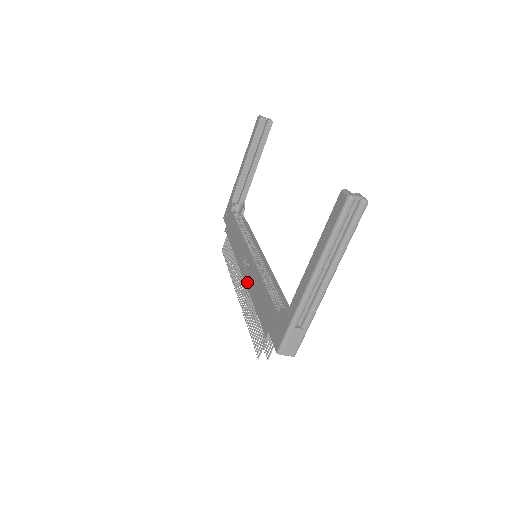
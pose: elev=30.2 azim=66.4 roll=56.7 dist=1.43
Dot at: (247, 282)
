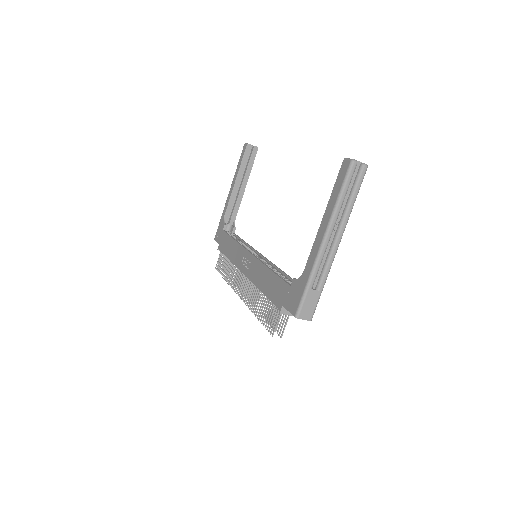
Dot at: (251, 277)
